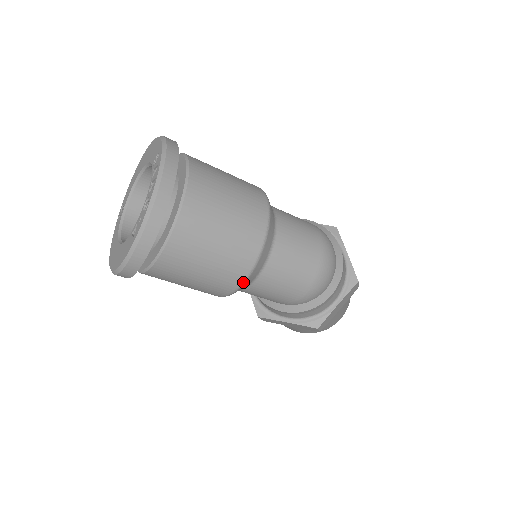
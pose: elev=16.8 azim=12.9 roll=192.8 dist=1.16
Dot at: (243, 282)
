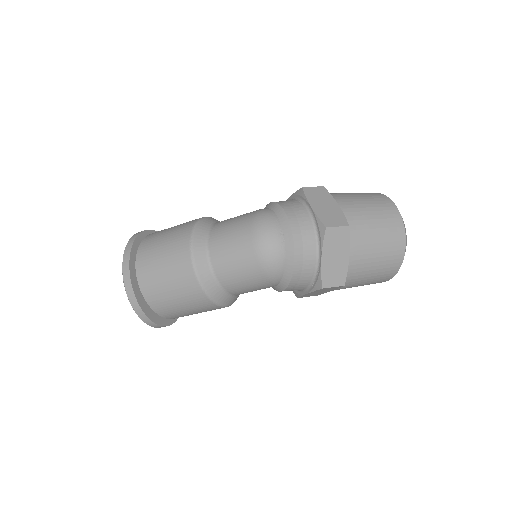
Dot at: (207, 296)
